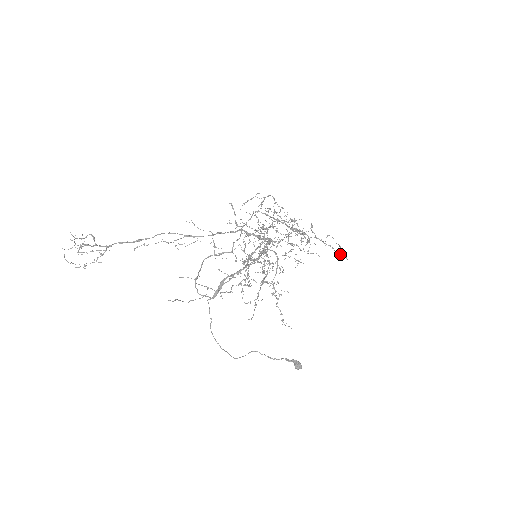
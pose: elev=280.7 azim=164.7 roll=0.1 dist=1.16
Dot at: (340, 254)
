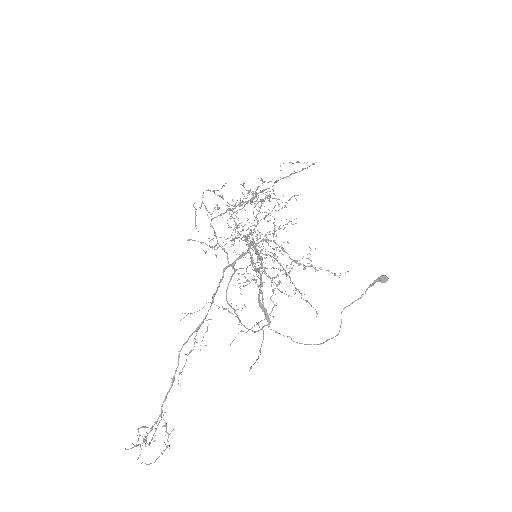
Dot at: (307, 168)
